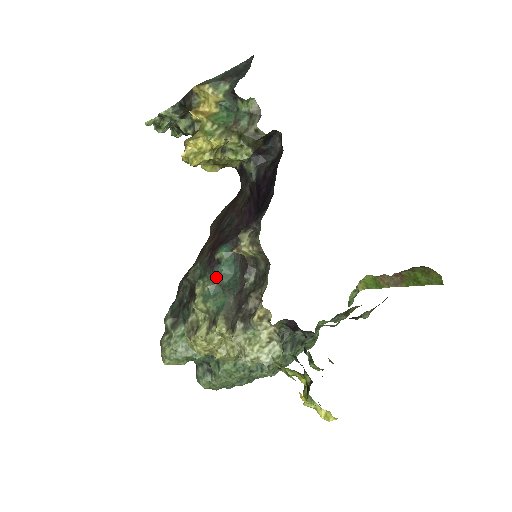
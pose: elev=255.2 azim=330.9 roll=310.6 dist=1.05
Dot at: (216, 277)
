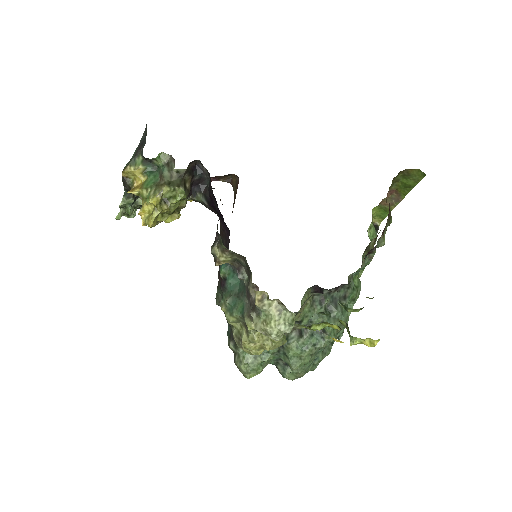
Dot at: (229, 291)
